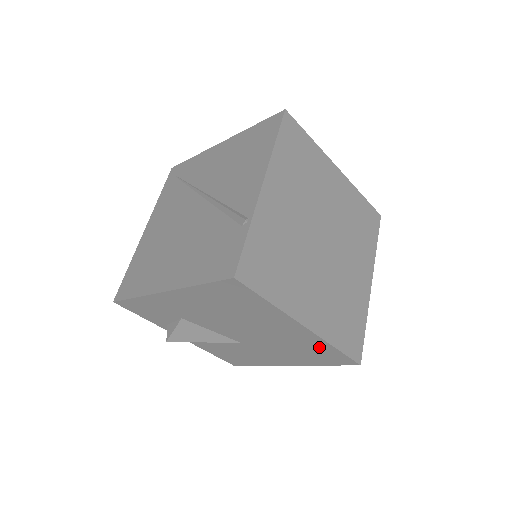
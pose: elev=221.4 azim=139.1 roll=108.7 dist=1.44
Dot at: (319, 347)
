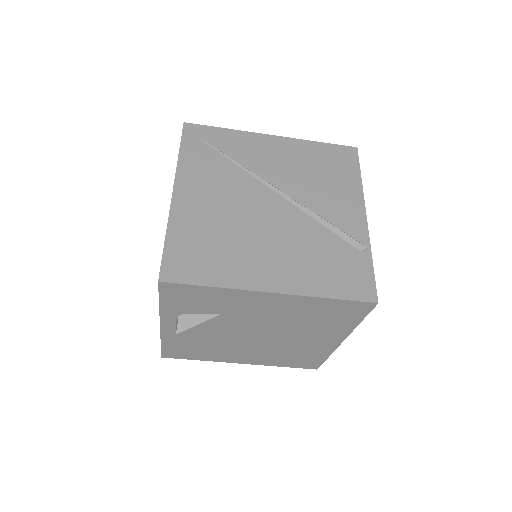
Dot at: (315, 355)
